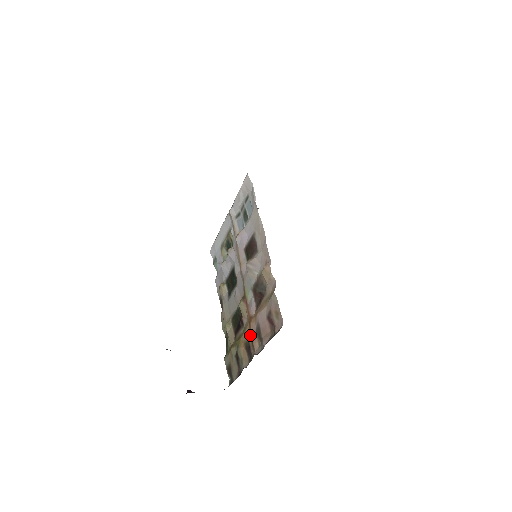
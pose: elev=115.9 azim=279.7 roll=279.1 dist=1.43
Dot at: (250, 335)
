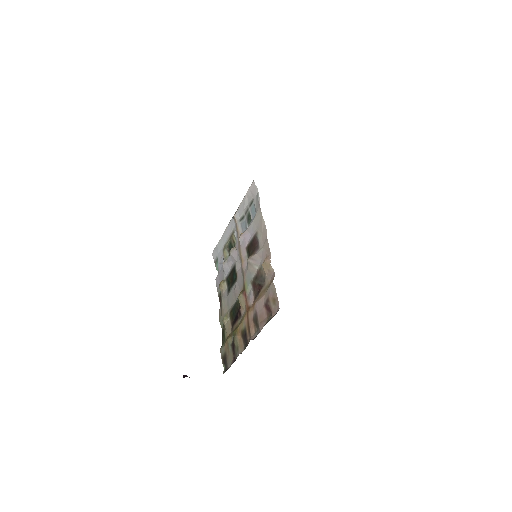
Dot at: (247, 323)
